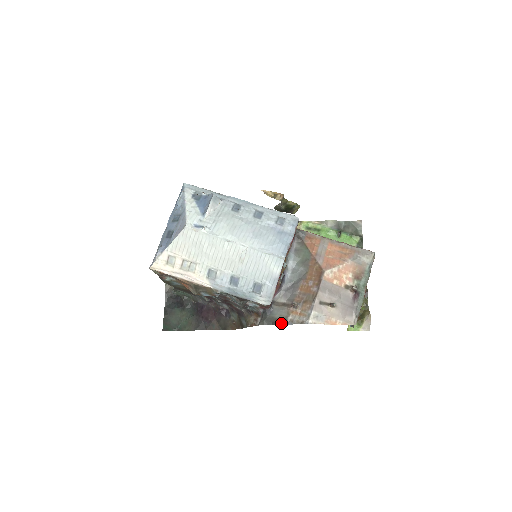
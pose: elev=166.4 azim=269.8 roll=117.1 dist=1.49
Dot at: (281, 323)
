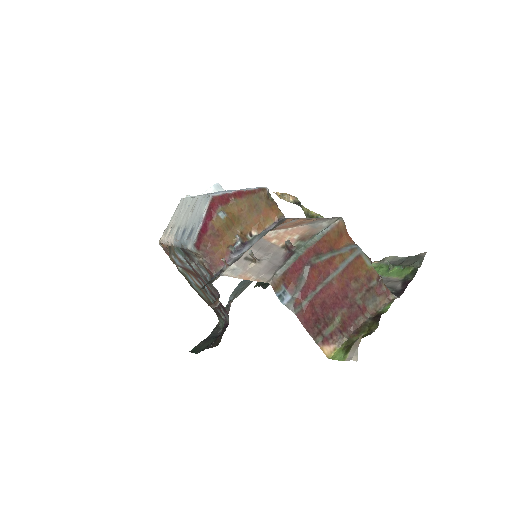
Dot at: (209, 283)
